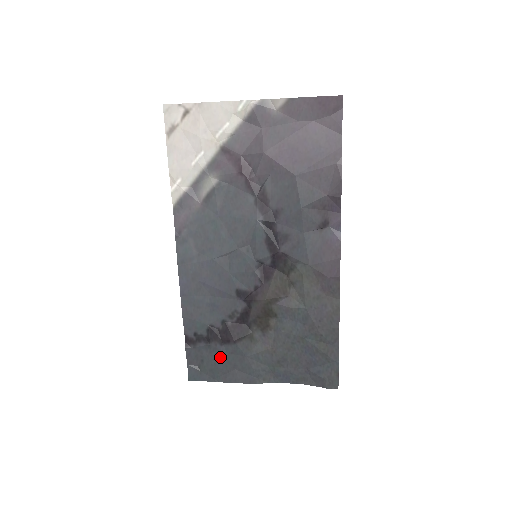
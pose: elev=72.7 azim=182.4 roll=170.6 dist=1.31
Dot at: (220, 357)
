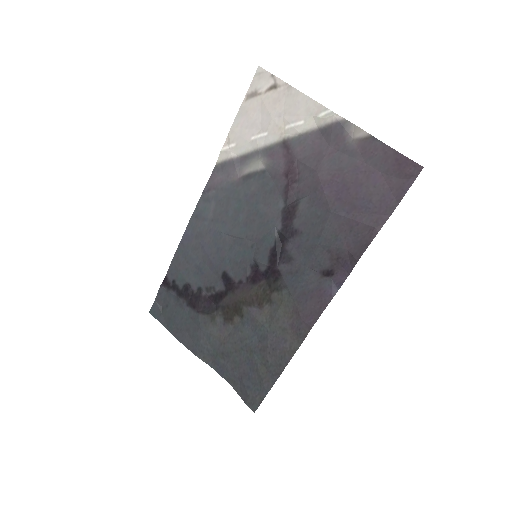
Dot at: (181, 314)
